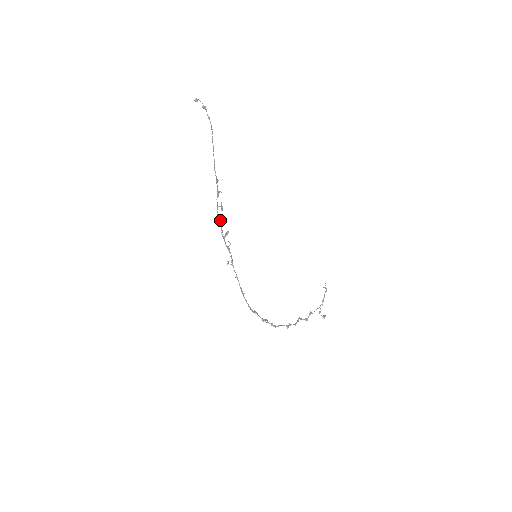
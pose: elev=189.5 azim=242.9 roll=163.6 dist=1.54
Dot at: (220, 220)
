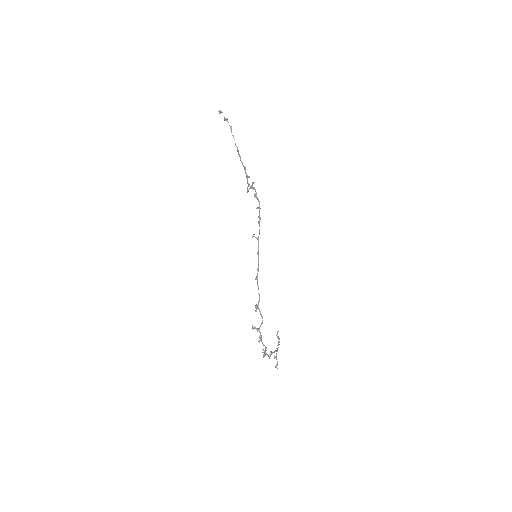
Dot at: occluded
